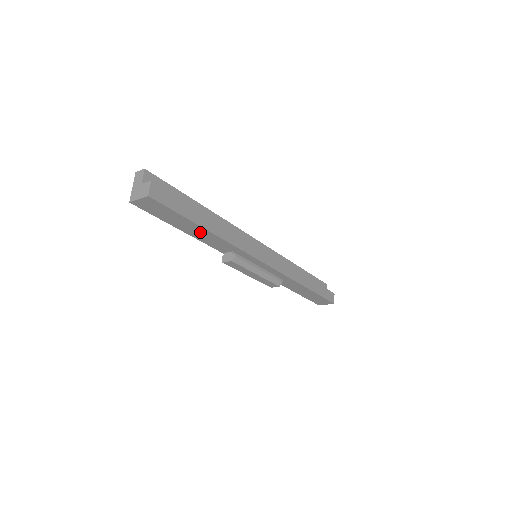
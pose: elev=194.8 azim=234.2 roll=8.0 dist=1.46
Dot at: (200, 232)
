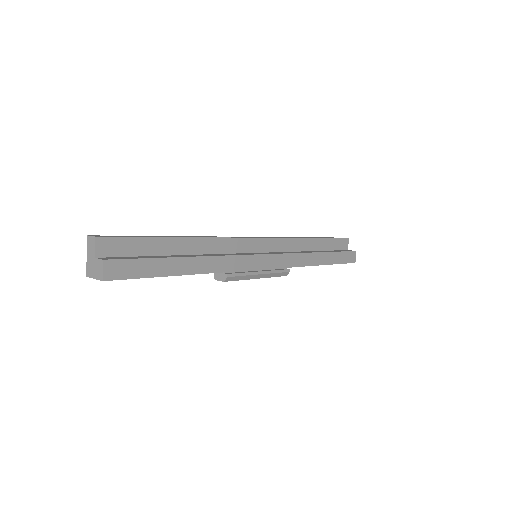
Dot at: occluded
